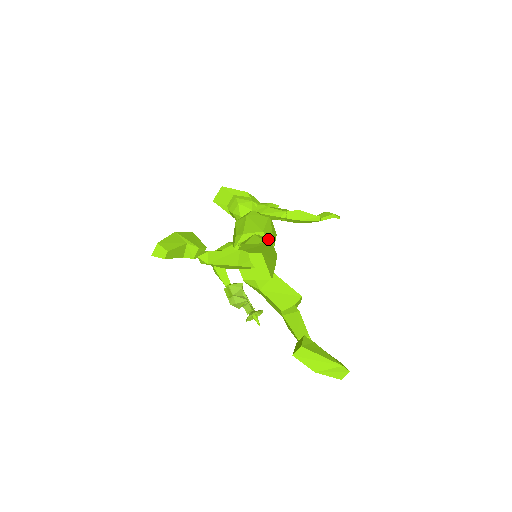
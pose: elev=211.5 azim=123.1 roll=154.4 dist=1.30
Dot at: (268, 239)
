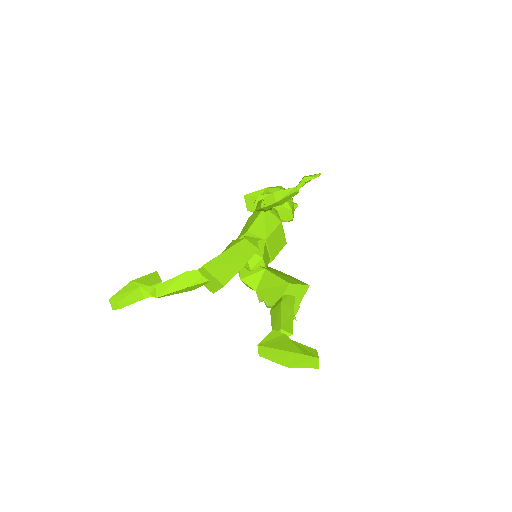
Dot at: (240, 241)
